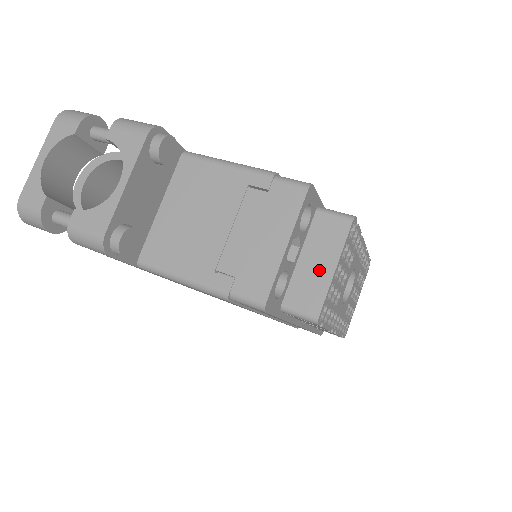
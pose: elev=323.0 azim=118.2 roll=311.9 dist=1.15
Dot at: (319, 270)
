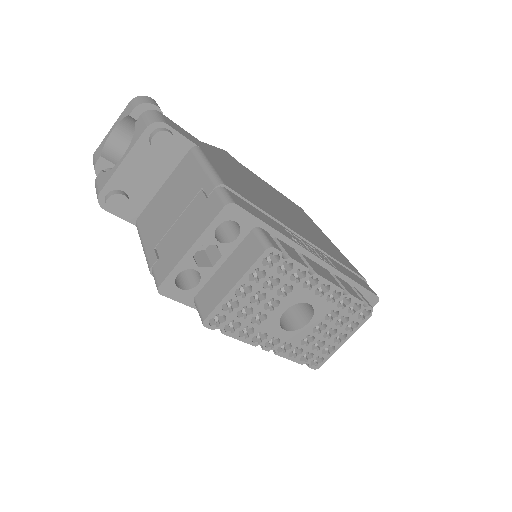
Dot at: (225, 282)
